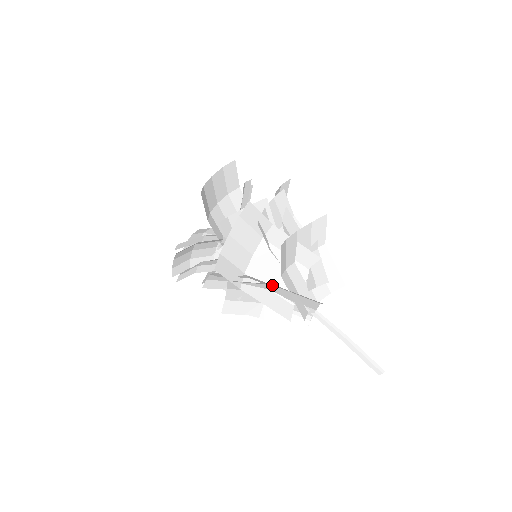
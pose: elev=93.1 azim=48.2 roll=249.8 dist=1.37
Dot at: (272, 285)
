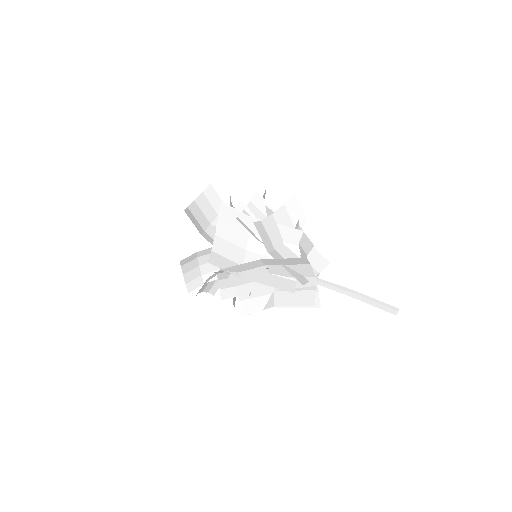
Dot at: (266, 266)
